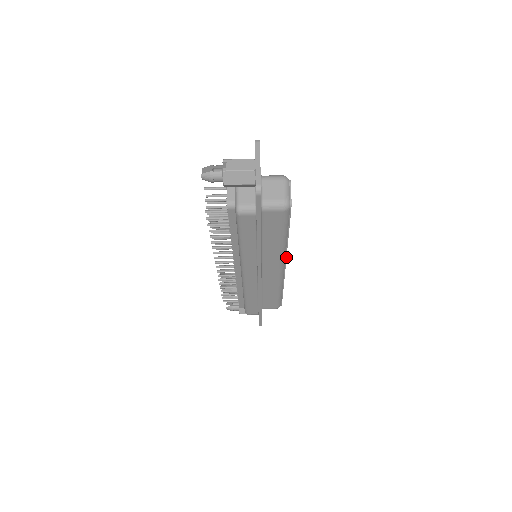
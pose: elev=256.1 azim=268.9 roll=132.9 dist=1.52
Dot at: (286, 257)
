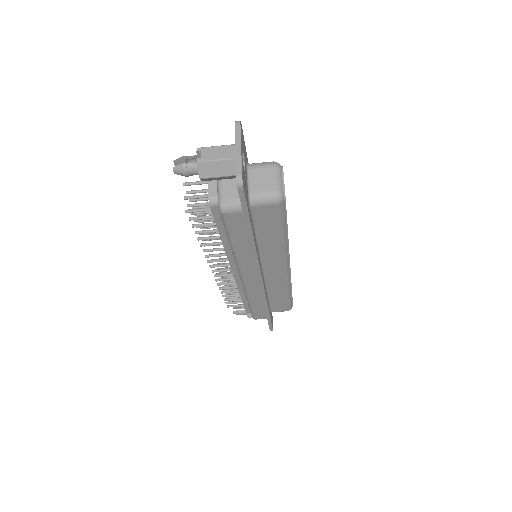
Dot at: (289, 256)
